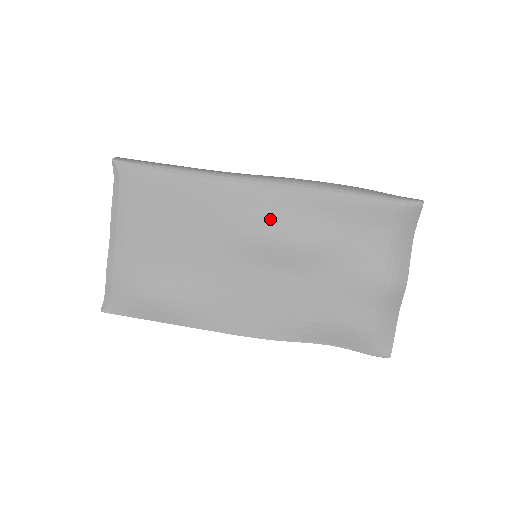
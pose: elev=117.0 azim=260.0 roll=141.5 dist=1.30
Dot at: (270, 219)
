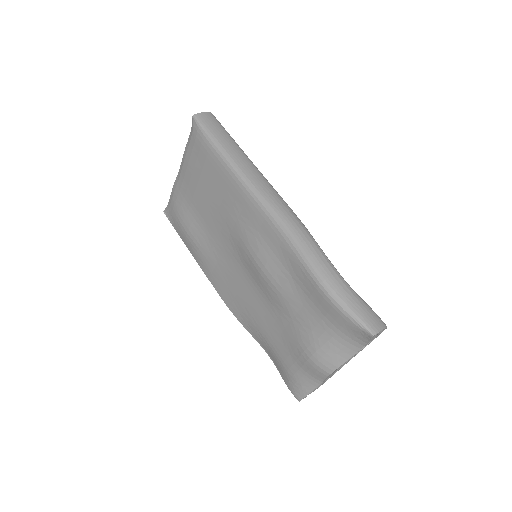
Dot at: (260, 244)
